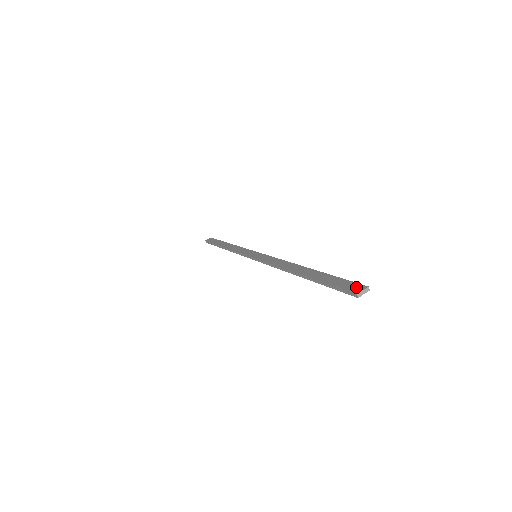
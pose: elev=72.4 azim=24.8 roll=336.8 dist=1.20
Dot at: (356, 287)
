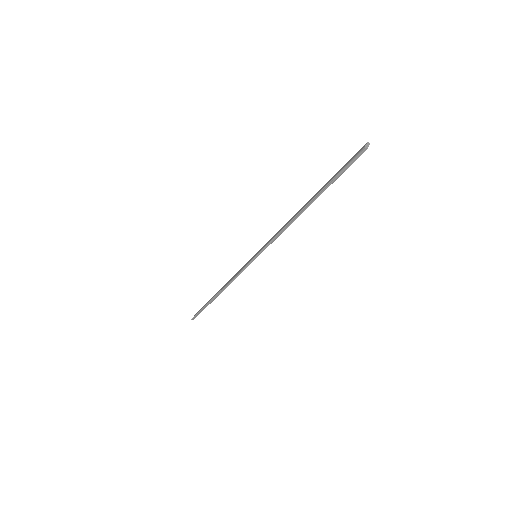
Dot at: (360, 150)
